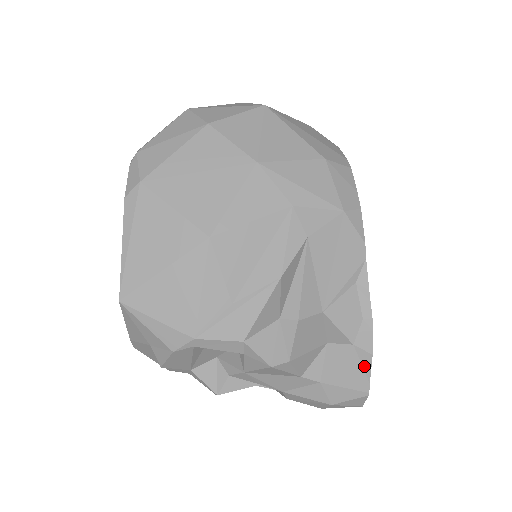
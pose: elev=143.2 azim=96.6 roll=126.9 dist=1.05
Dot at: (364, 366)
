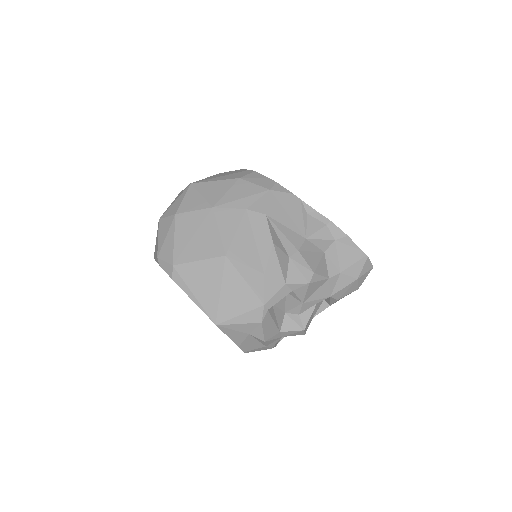
Dot at: (350, 245)
